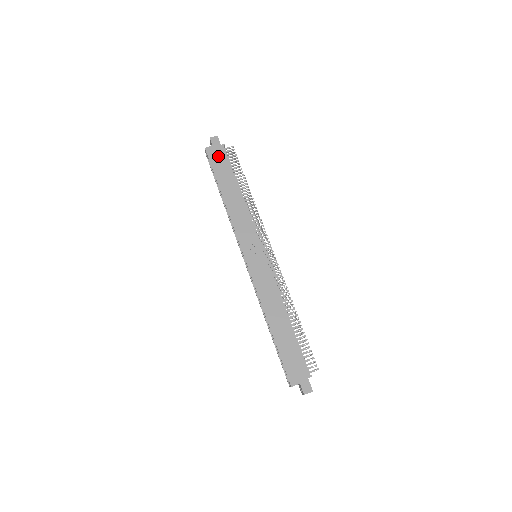
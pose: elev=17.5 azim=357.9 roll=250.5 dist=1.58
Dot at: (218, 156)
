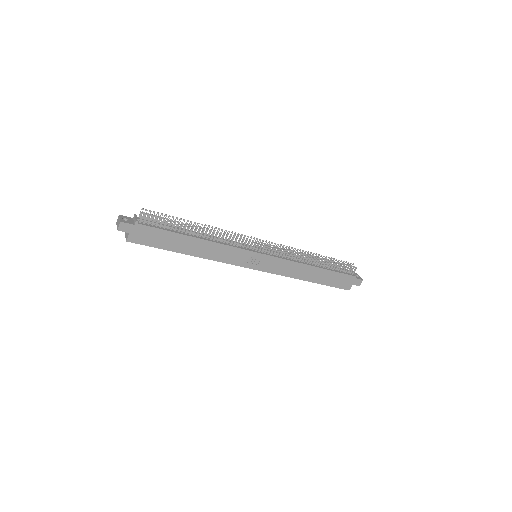
Dot at: (145, 235)
